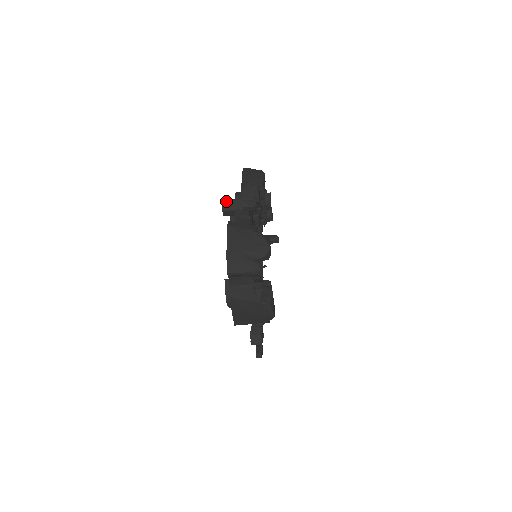
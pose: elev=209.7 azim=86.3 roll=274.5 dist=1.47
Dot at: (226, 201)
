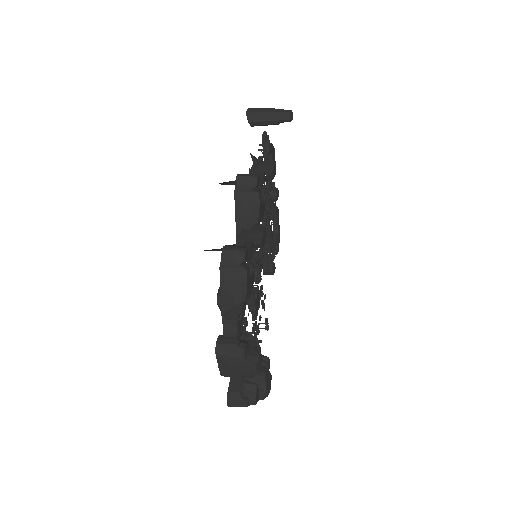
Dot at: occluded
